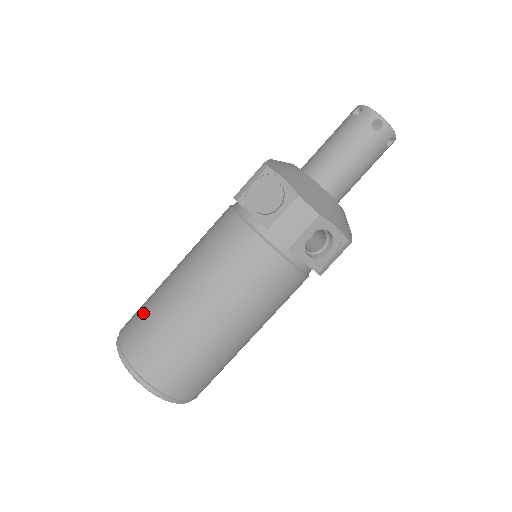
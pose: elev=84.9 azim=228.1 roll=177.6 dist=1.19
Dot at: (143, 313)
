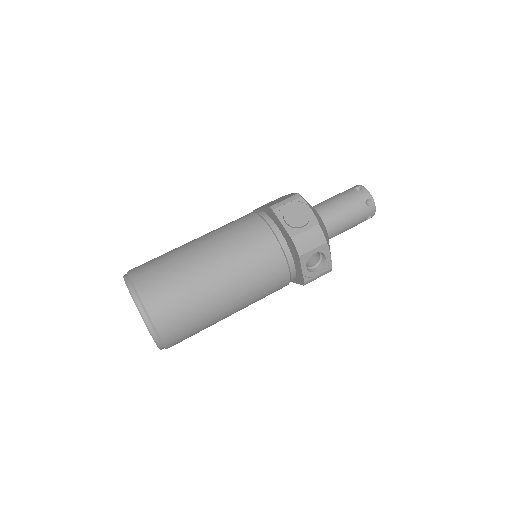
Dot at: (161, 264)
